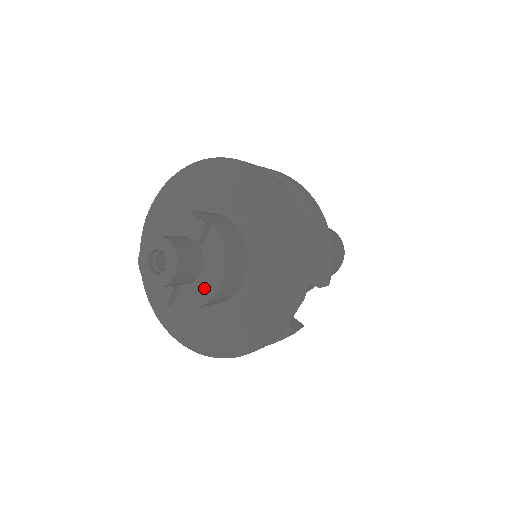
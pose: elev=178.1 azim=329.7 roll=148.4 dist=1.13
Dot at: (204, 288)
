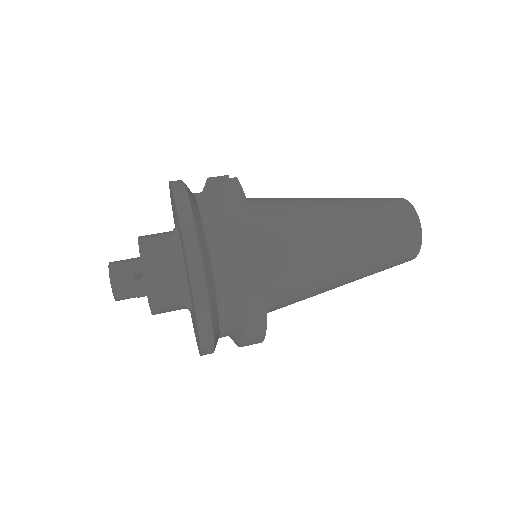
Dot at: occluded
